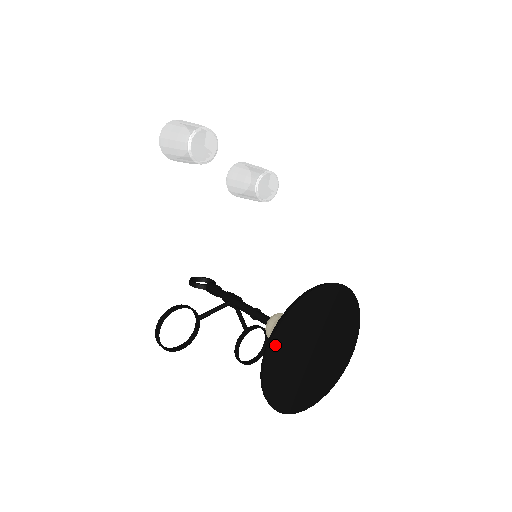
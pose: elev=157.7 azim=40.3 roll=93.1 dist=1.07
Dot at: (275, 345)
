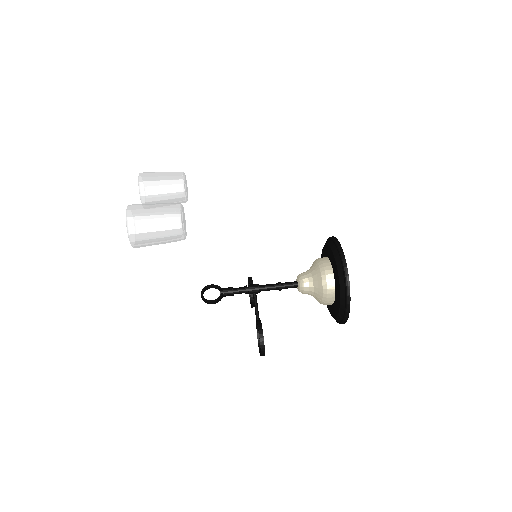
Dot at: (348, 305)
